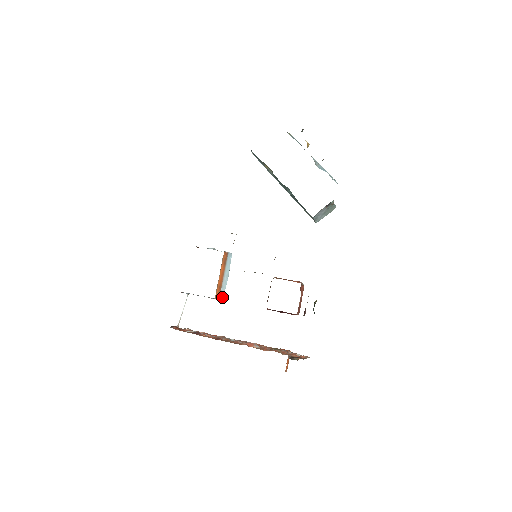
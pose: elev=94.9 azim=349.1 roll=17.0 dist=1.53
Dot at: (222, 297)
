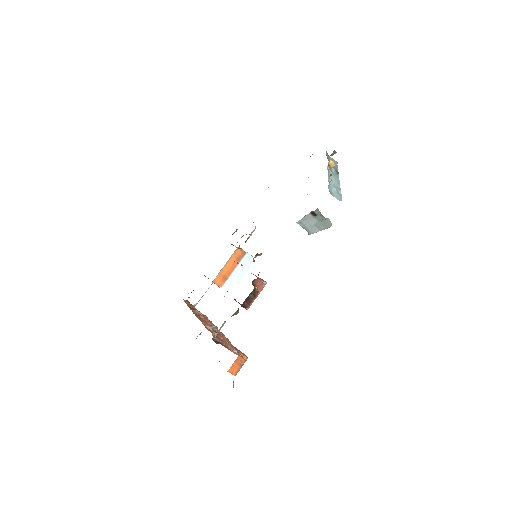
Dot at: (228, 290)
